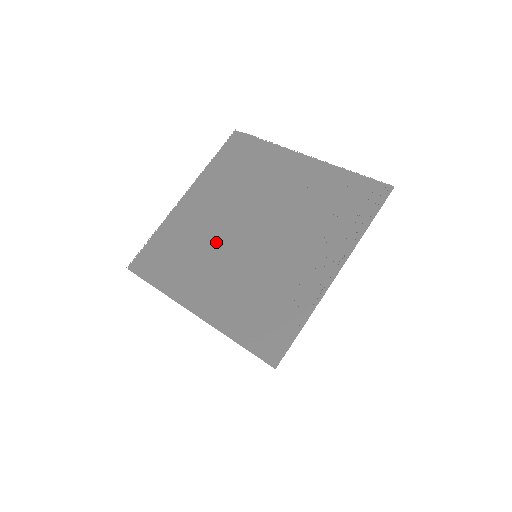
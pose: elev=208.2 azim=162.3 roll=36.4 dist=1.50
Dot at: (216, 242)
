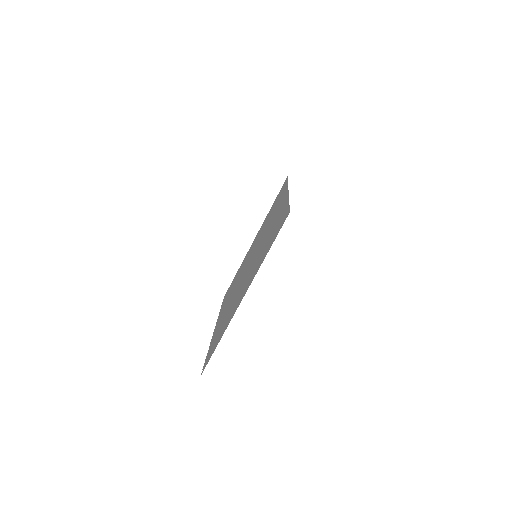
Dot at: (237, 292)
